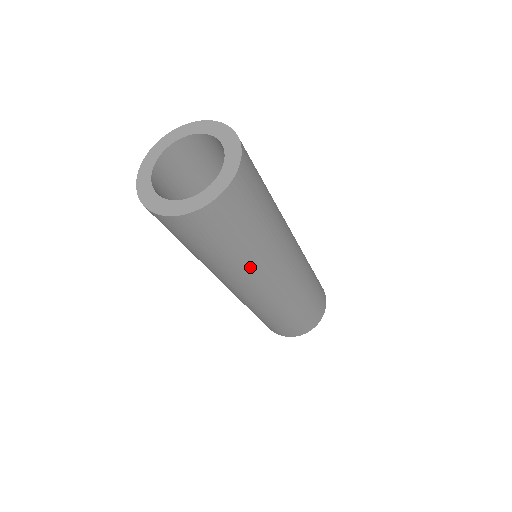
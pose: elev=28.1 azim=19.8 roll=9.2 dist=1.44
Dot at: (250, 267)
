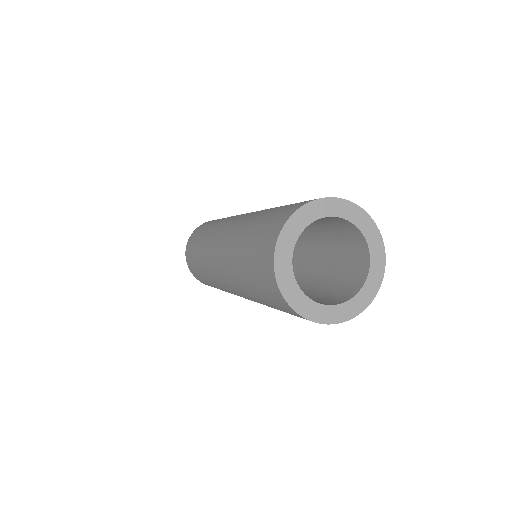
Dot at: occluded
